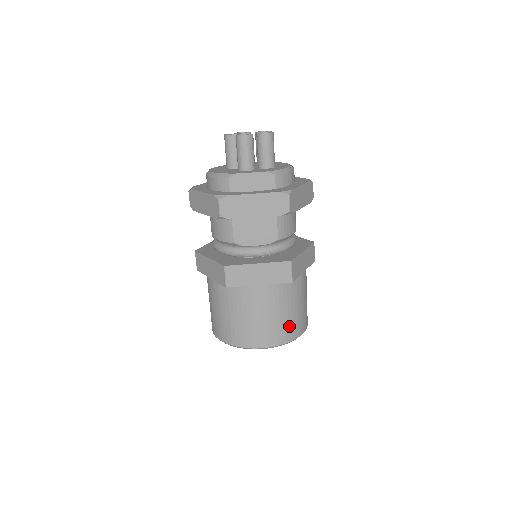
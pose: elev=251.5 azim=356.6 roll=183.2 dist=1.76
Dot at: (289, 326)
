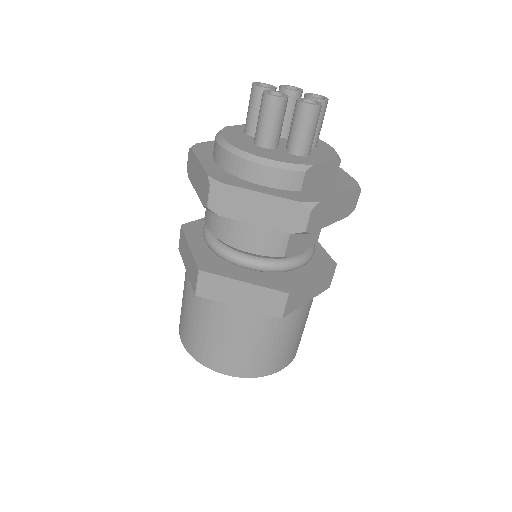
Dot at: occluded
